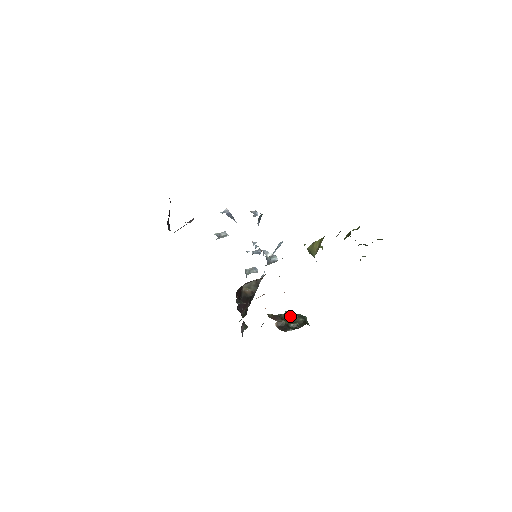
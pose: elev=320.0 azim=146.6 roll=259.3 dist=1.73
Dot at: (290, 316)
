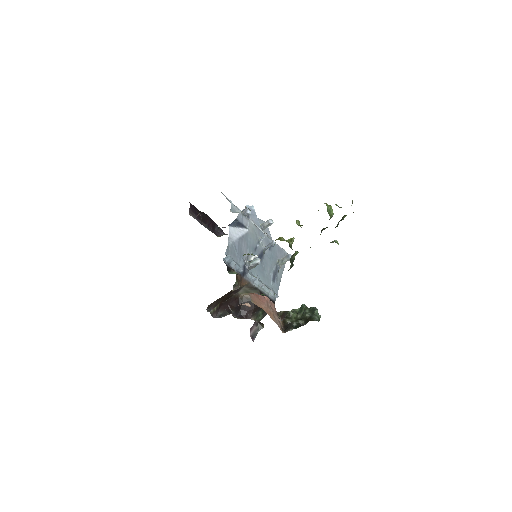
Dot at: (303, 310)
